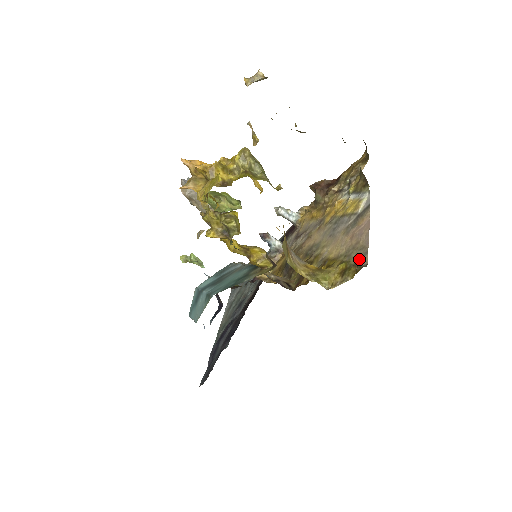
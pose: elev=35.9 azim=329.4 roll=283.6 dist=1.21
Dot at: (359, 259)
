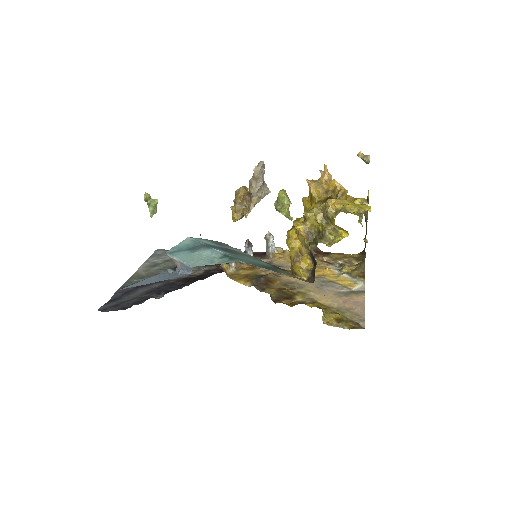
Dot at: (355, 320)
